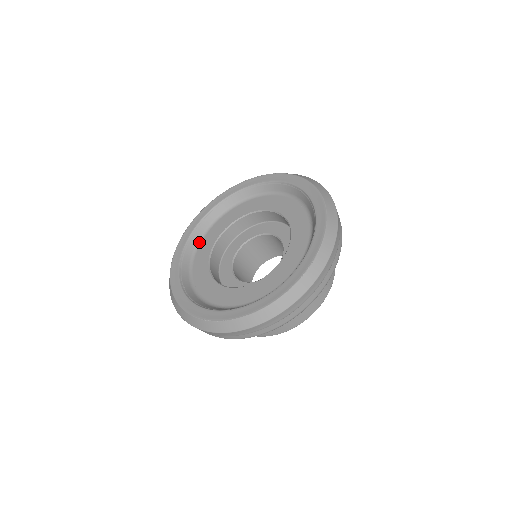
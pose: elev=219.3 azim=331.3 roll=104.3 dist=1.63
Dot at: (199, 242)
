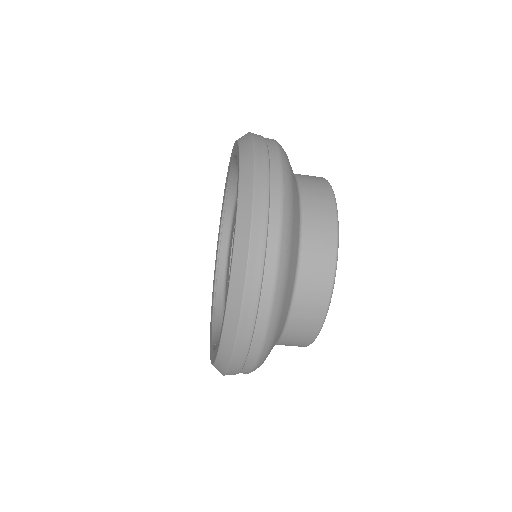
Dot at: (224, 302)
